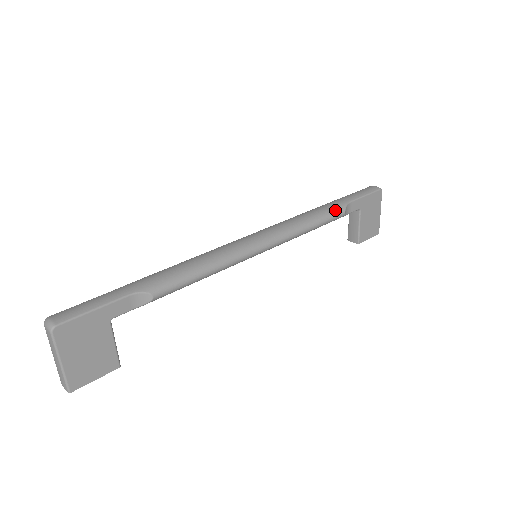
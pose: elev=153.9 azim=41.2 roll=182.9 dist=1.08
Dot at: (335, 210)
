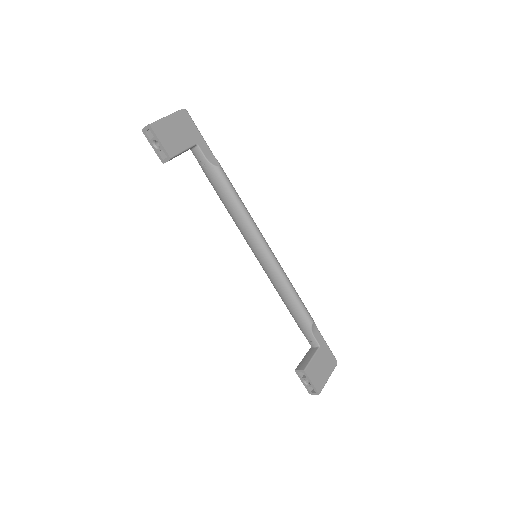
Dot at: occluded
